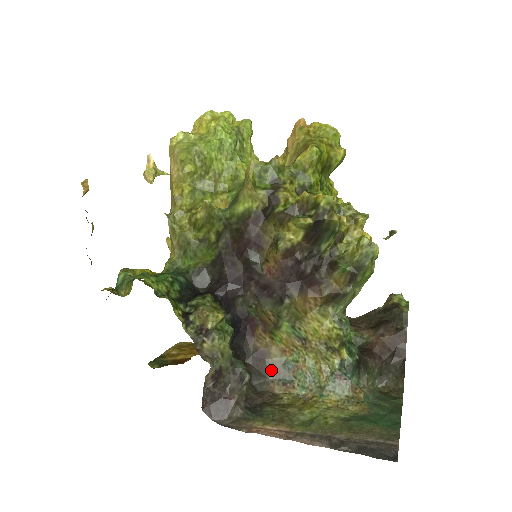
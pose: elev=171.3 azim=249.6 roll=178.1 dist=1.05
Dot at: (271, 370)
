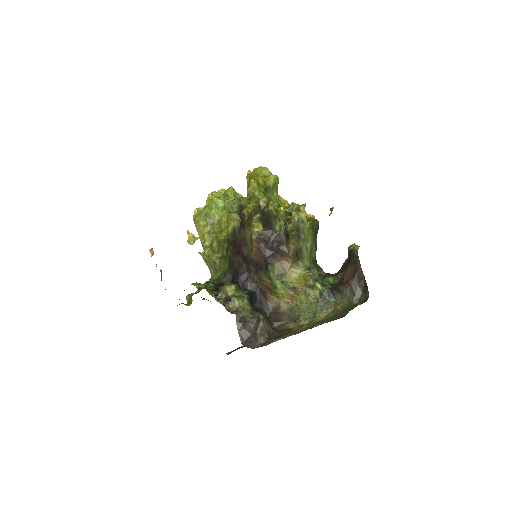
Dot at: (284, 317)
